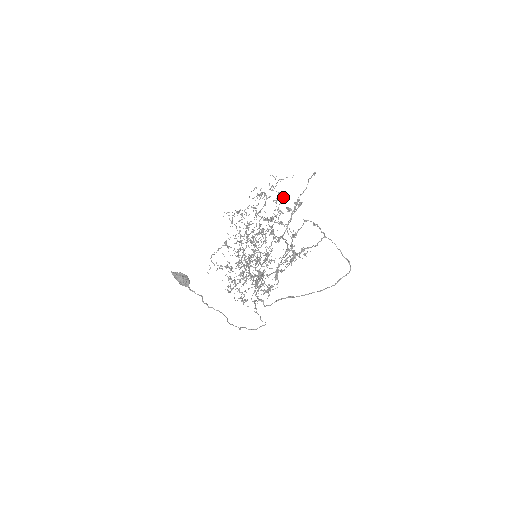
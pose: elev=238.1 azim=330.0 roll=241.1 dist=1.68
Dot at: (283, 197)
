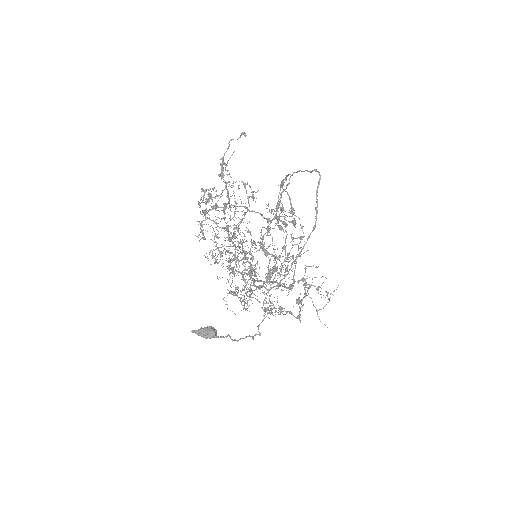
Dot at: (245, 183)
